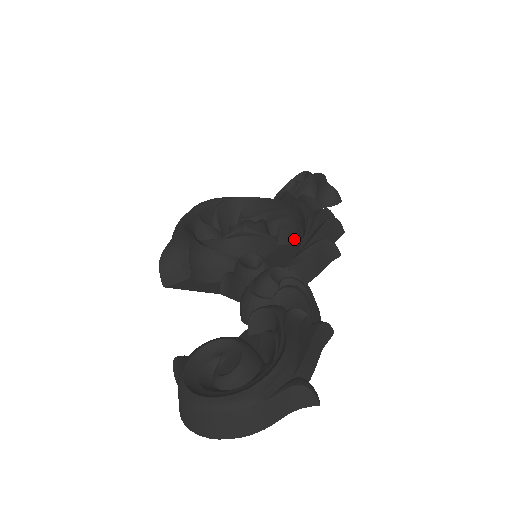
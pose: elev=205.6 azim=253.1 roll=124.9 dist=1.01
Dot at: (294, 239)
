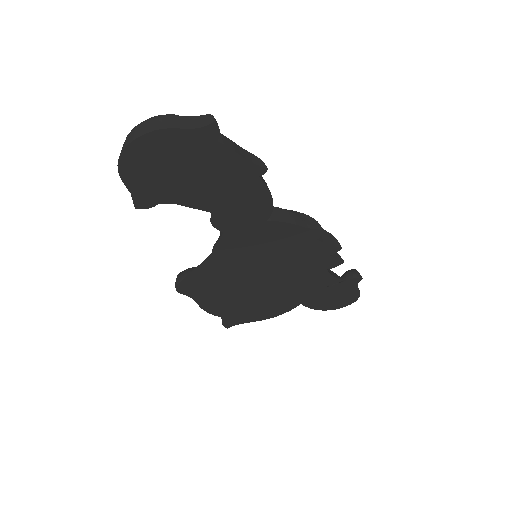
Dot at: occluded
